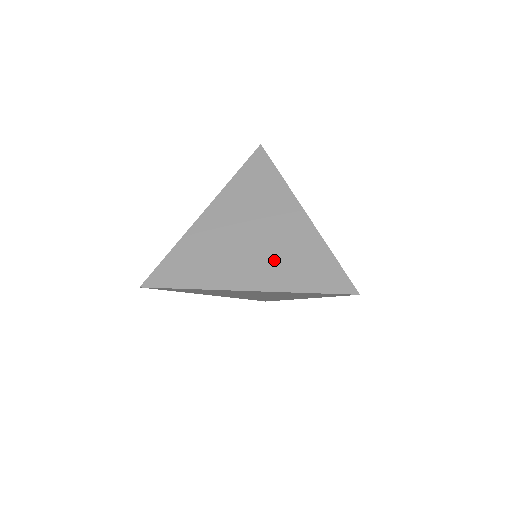
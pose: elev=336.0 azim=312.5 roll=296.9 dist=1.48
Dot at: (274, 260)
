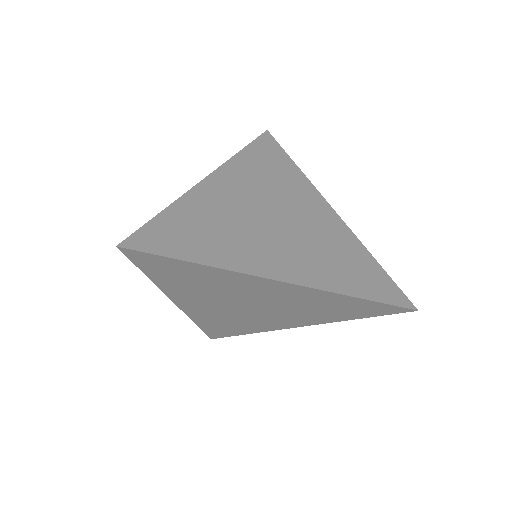
Dot at: (311, 252)
